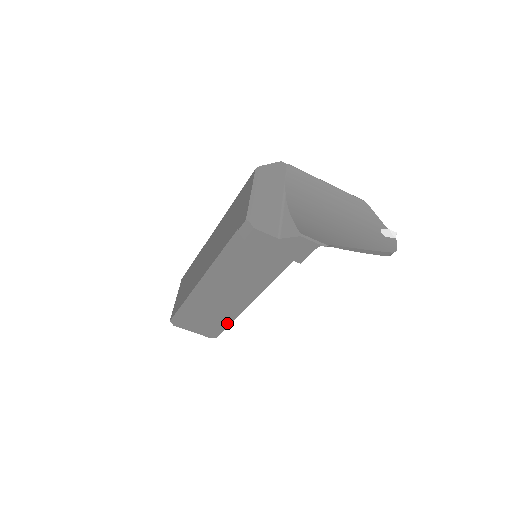
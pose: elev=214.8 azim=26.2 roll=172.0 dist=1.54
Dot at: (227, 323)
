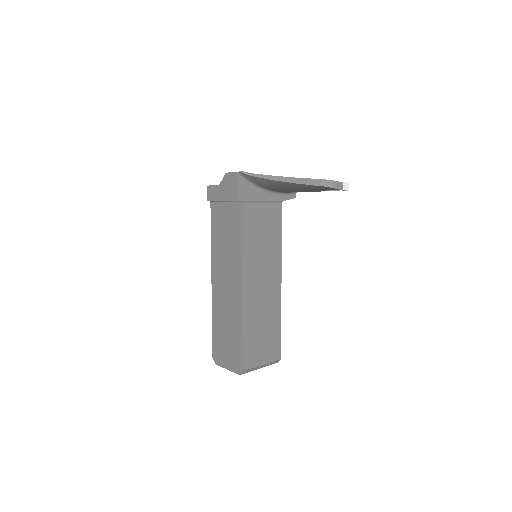
Dot at: (241, 337)
